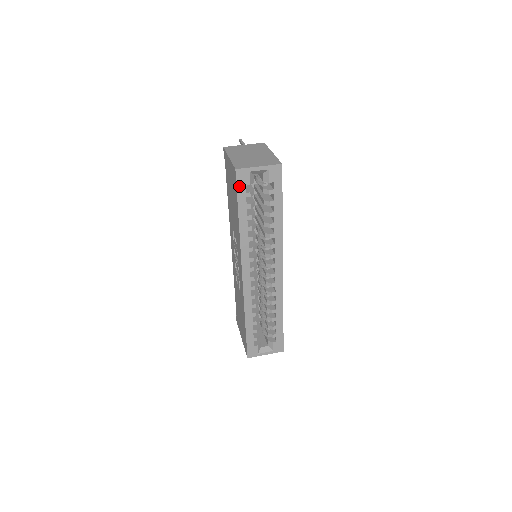
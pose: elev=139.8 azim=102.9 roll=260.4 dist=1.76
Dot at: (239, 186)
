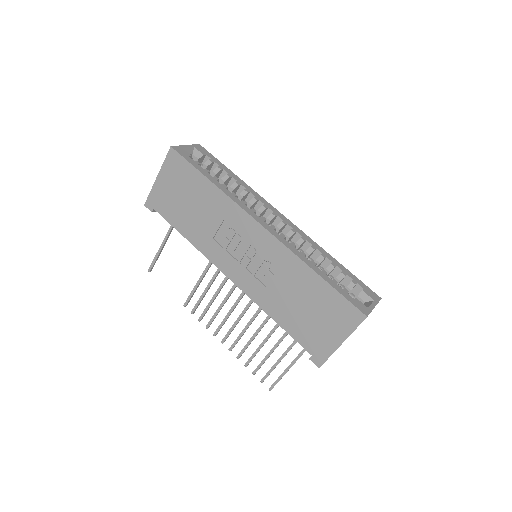
Dot at: (185, 157)
